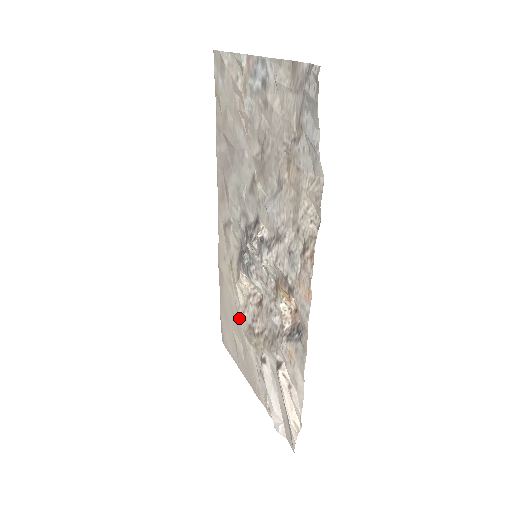
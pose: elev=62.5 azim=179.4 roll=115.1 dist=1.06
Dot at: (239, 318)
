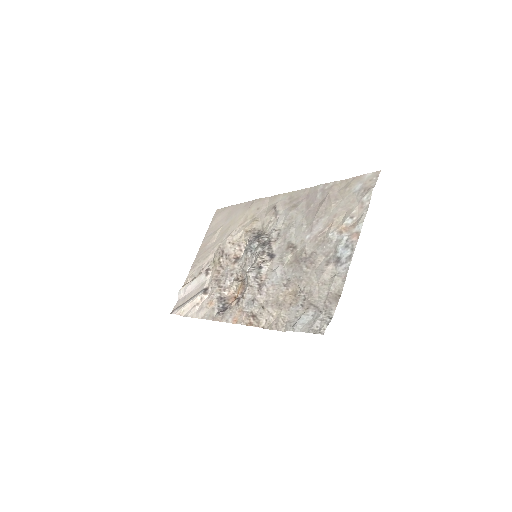
Dot at: (226, 238)
